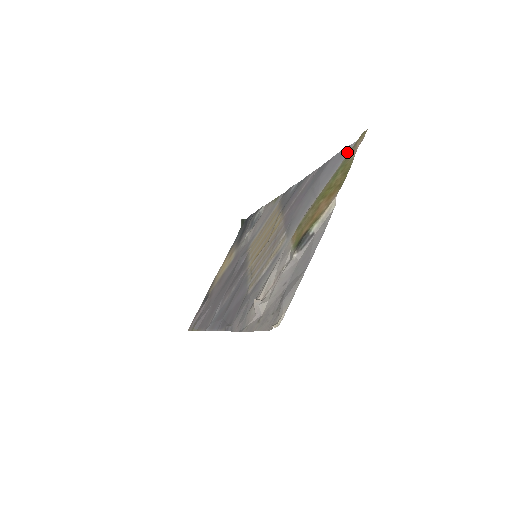
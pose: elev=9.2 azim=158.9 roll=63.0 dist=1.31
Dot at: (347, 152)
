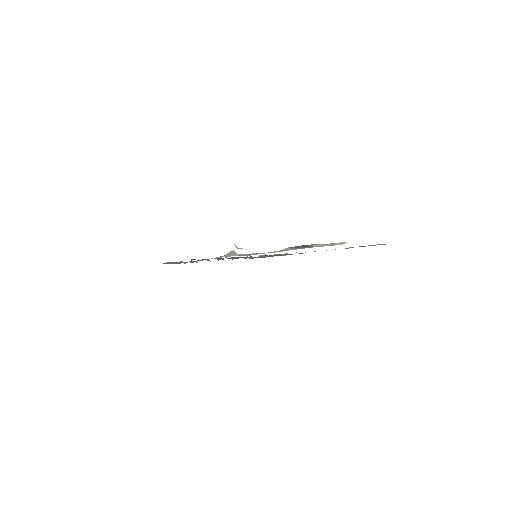
Dot at: (379, 244)
